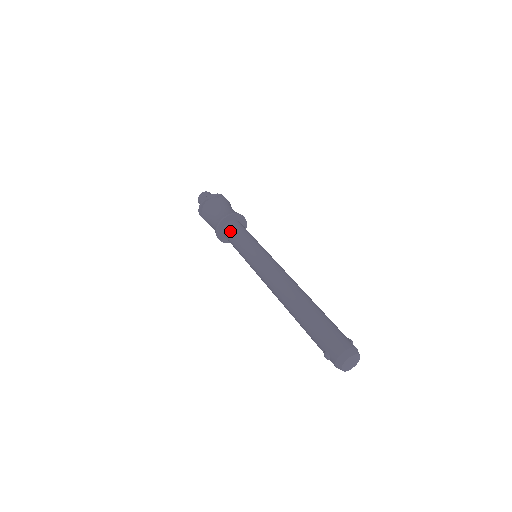
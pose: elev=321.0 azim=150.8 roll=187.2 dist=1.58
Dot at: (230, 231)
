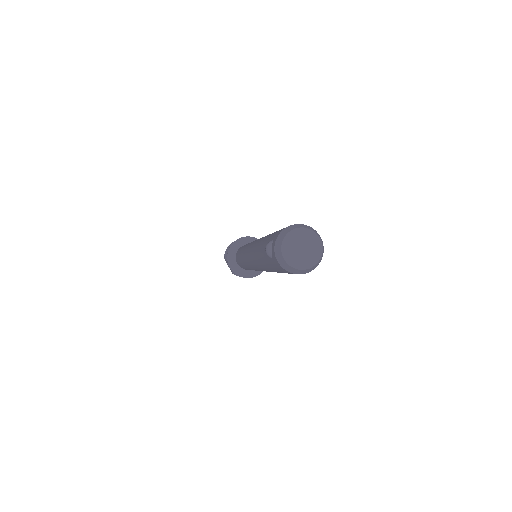
Dot at: occluded
